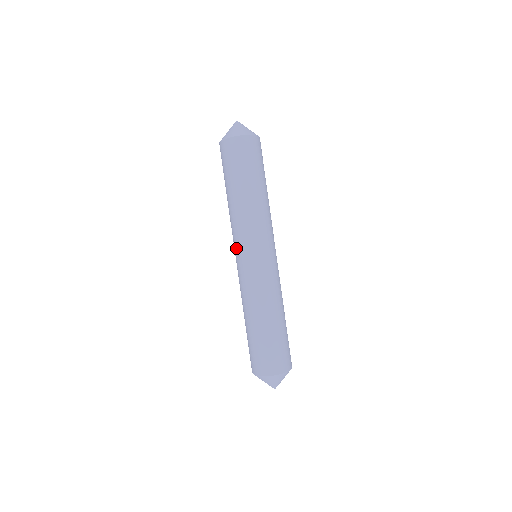
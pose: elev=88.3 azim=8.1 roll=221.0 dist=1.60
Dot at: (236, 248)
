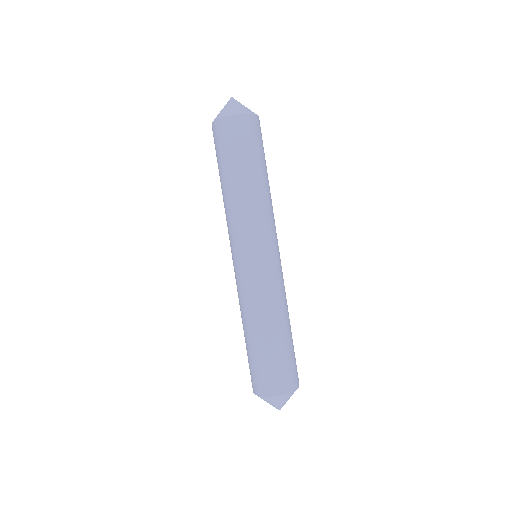
Dot at: (245, 245)
